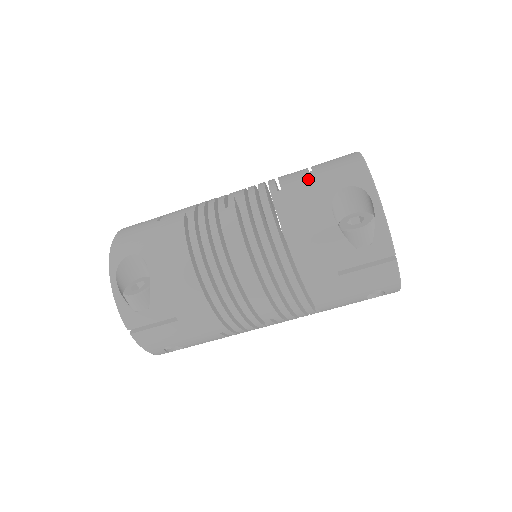
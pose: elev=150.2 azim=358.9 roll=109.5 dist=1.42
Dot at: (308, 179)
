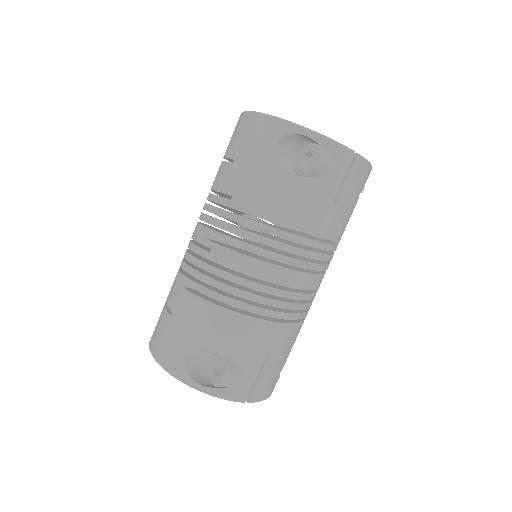
Dot at: (241, 169)
